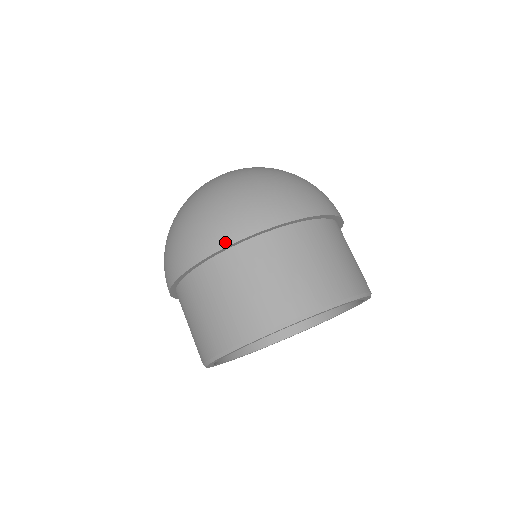
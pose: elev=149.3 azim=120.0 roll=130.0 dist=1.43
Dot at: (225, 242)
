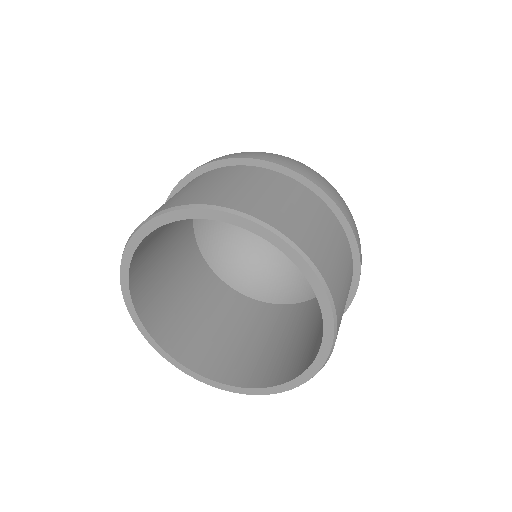
Dot at: (196, 168)
